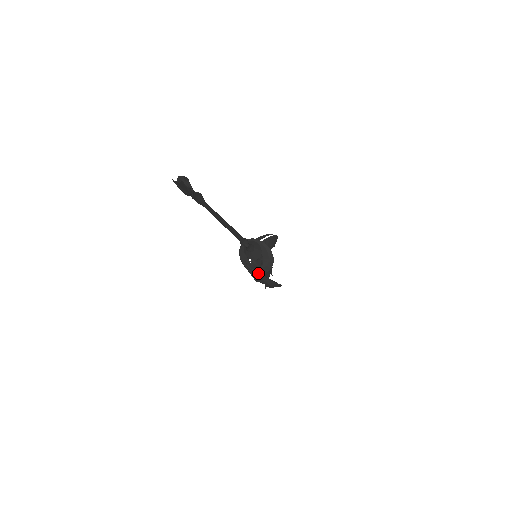
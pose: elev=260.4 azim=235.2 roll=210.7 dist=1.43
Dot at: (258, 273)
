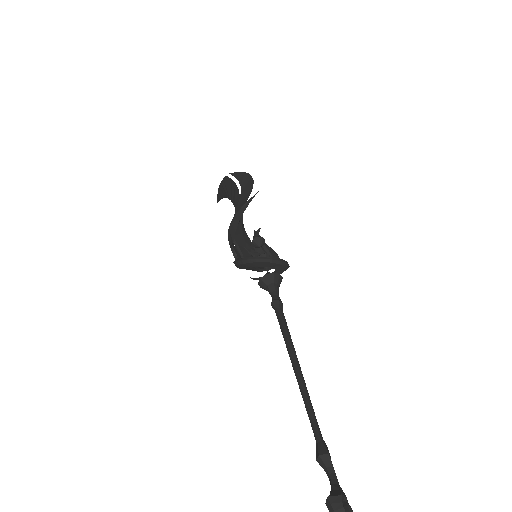
Dot at: occluded
